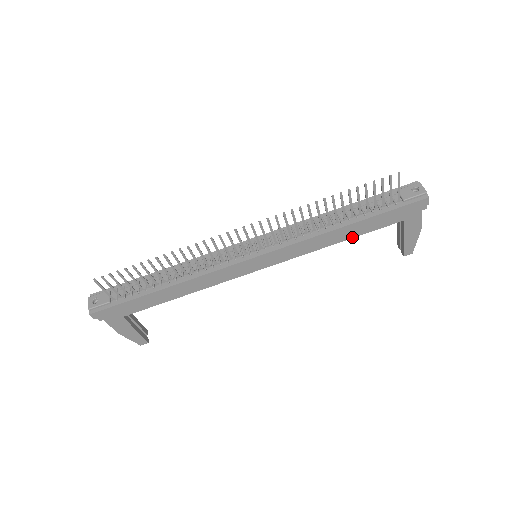
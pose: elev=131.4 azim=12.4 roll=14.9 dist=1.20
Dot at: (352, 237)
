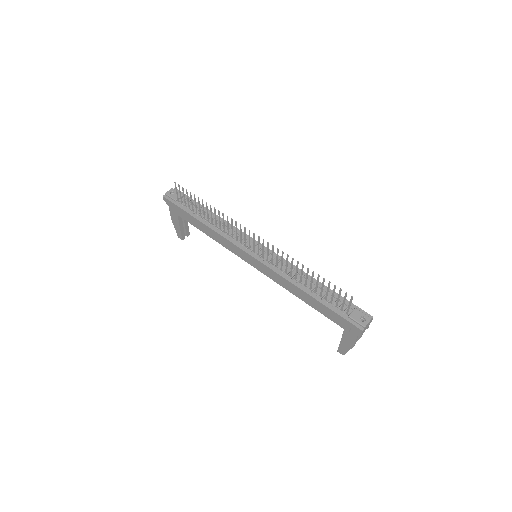
Dot at: (307, 303)
